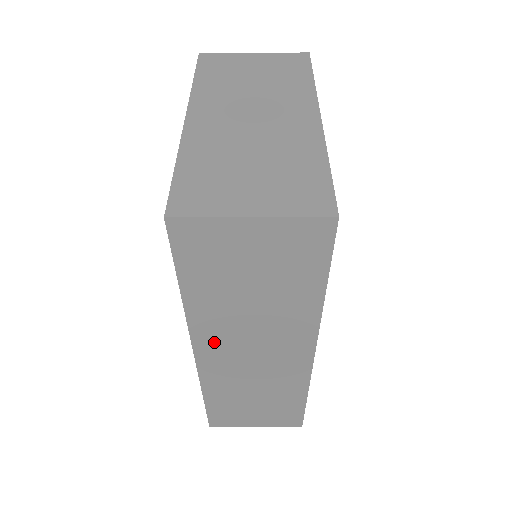
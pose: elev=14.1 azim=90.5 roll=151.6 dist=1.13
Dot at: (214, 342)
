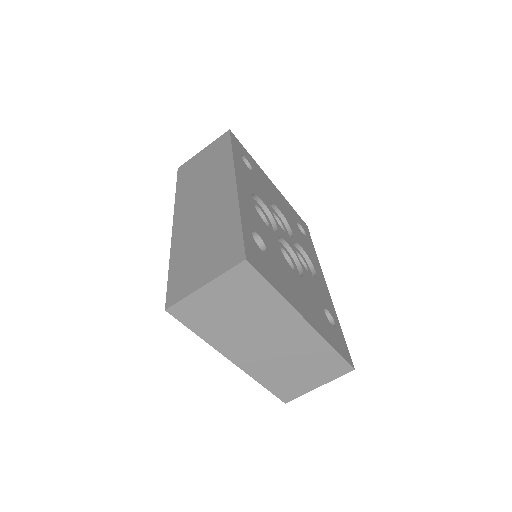
Dot at: (184, 209)
